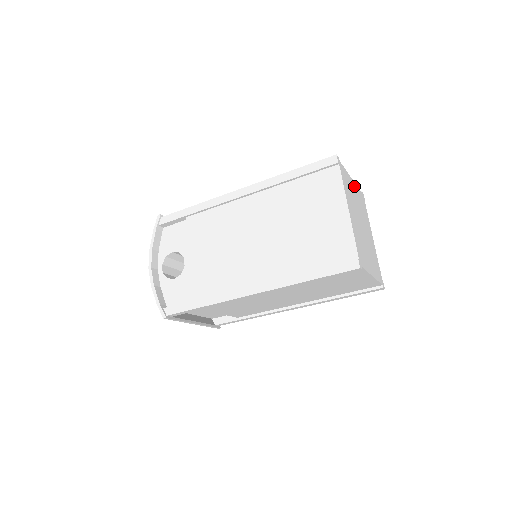
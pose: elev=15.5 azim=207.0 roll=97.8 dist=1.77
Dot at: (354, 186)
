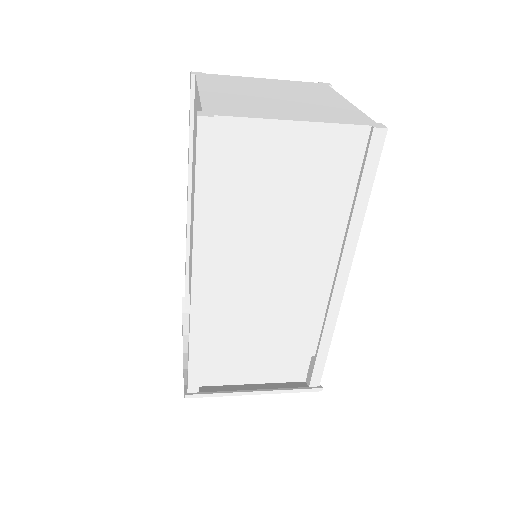
Dot at: (270, 81)
